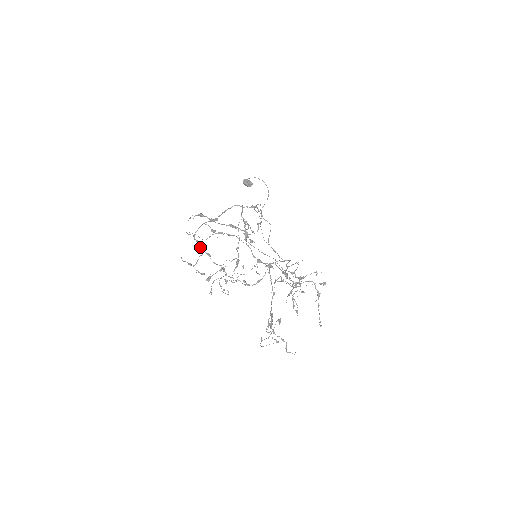
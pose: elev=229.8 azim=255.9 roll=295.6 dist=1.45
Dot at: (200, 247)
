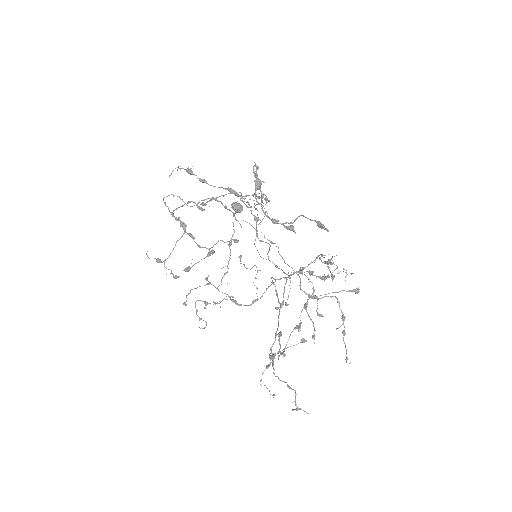
Dot at: (180, 225)
